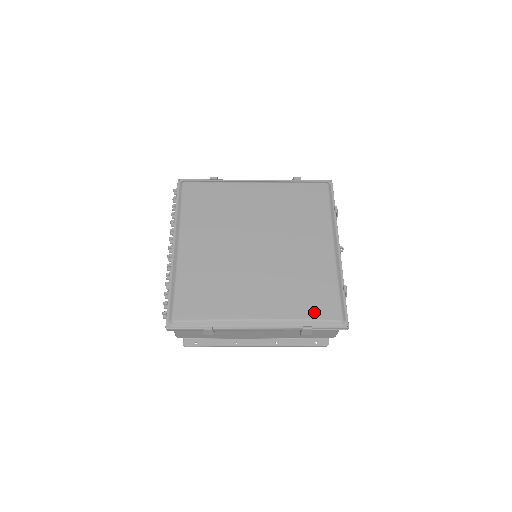
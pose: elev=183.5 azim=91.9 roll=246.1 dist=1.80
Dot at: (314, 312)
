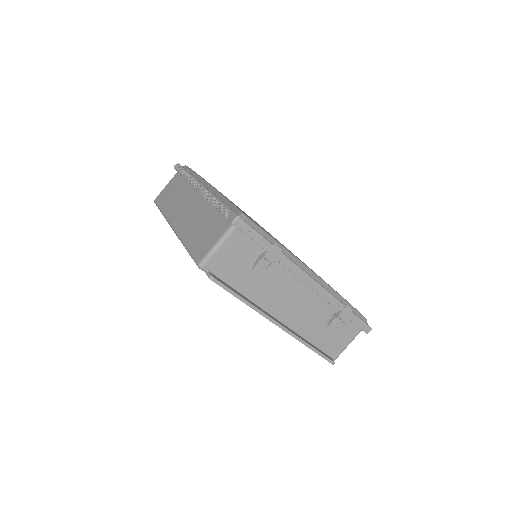
Dot at: occluded
